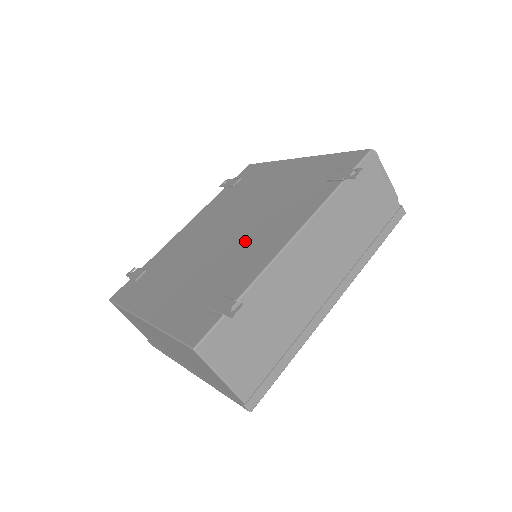
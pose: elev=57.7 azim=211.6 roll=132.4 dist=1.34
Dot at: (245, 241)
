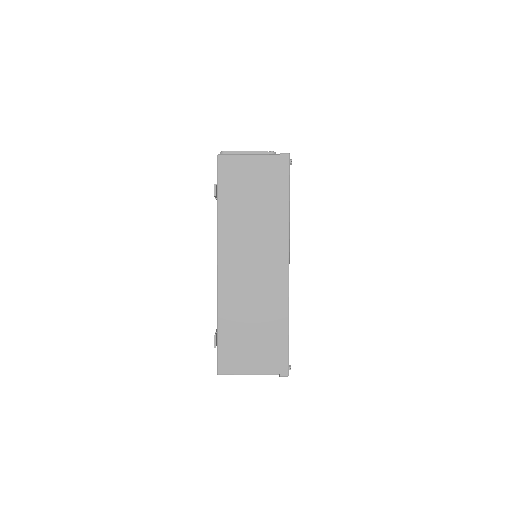
Dot at: occluded
